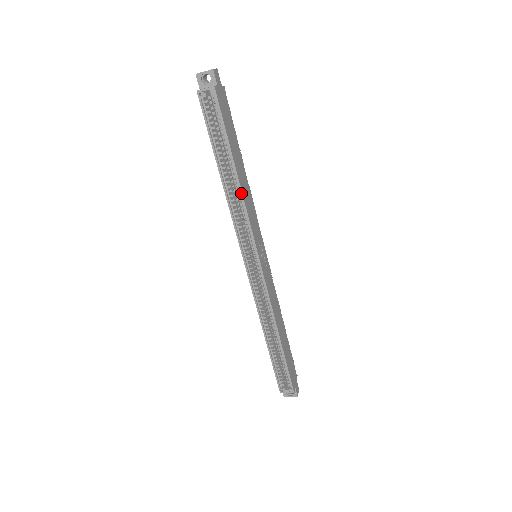
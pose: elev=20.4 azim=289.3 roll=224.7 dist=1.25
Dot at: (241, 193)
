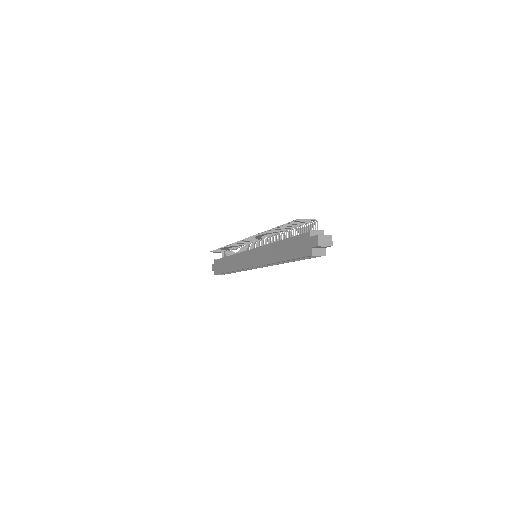
Dot at: occluded
